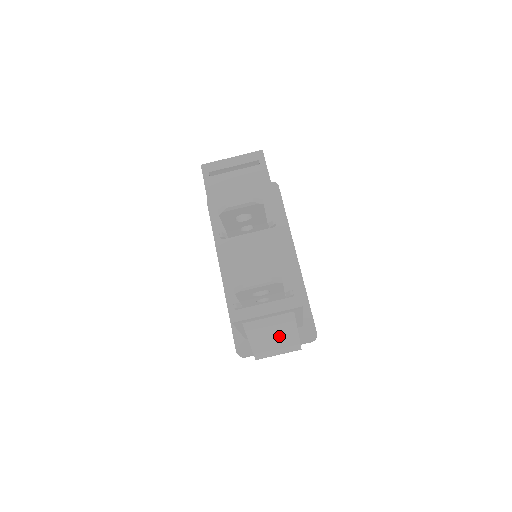
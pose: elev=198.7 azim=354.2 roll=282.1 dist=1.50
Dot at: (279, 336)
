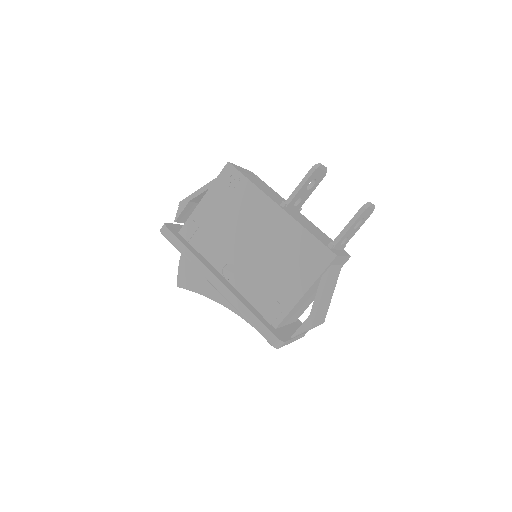
Dot at: (328, 295)
